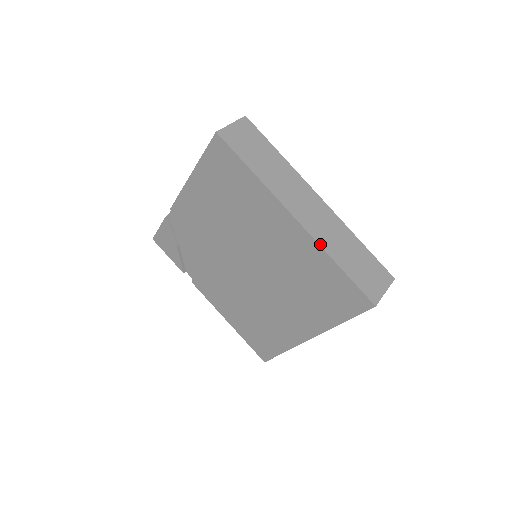
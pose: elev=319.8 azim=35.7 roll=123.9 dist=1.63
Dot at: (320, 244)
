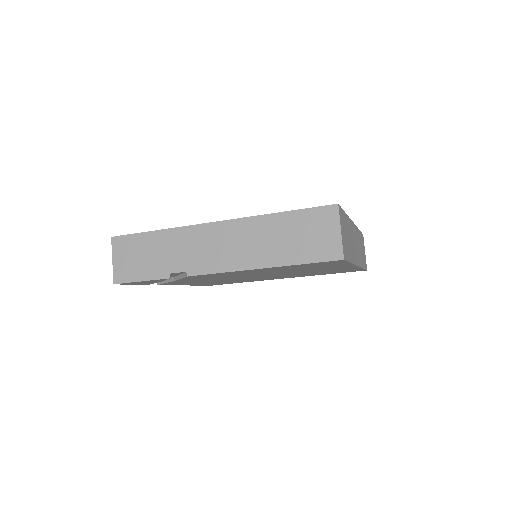
Dot at: (361, 266)
